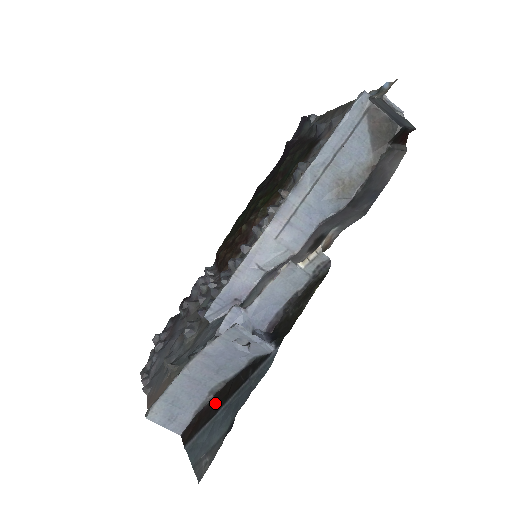
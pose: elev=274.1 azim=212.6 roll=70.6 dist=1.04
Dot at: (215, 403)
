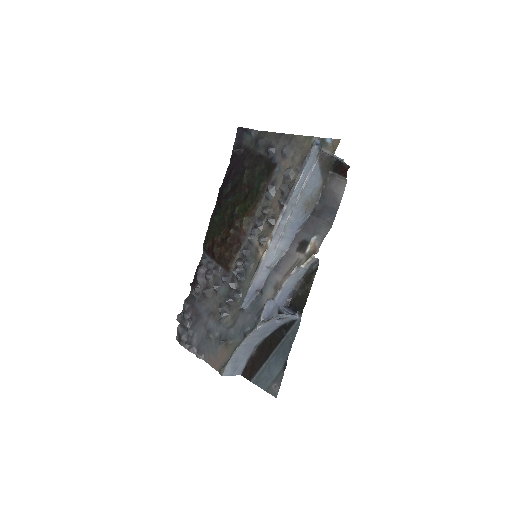
Dot at: (262, 352)
